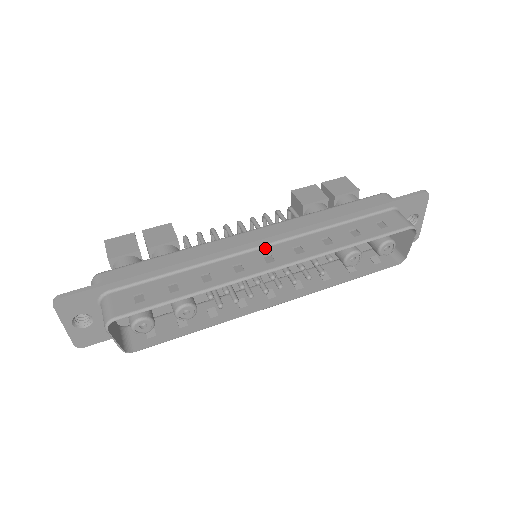
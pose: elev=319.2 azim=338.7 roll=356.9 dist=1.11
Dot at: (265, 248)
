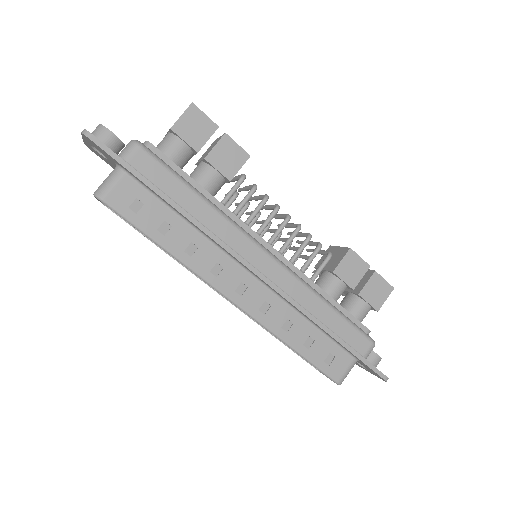
Dot at: (253, 278)
